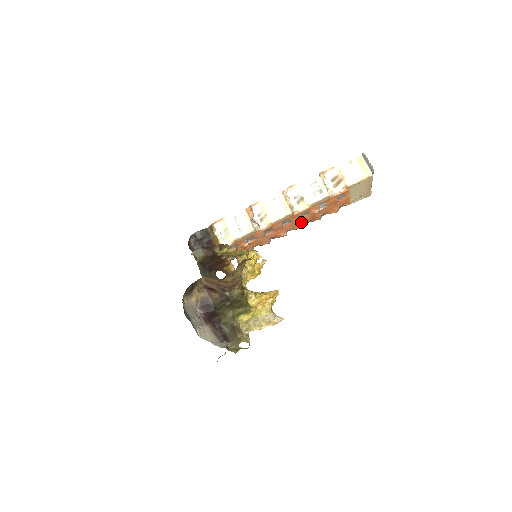
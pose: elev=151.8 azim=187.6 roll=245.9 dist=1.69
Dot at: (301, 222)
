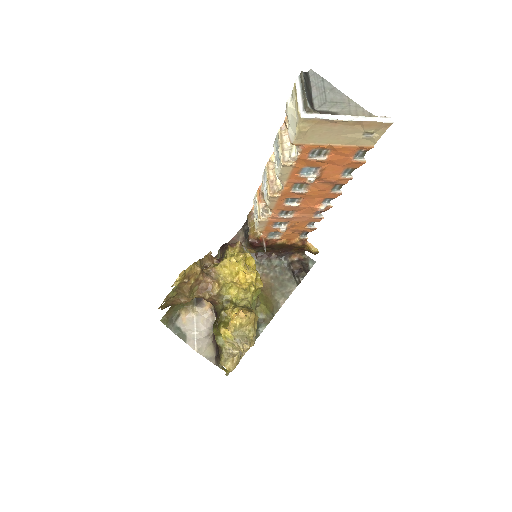
Dot at: (321, 192)
